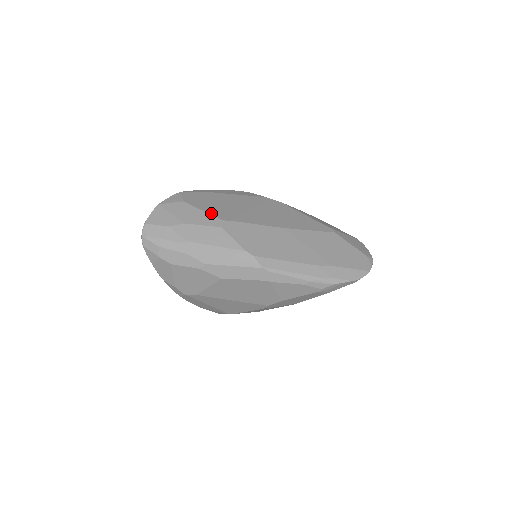
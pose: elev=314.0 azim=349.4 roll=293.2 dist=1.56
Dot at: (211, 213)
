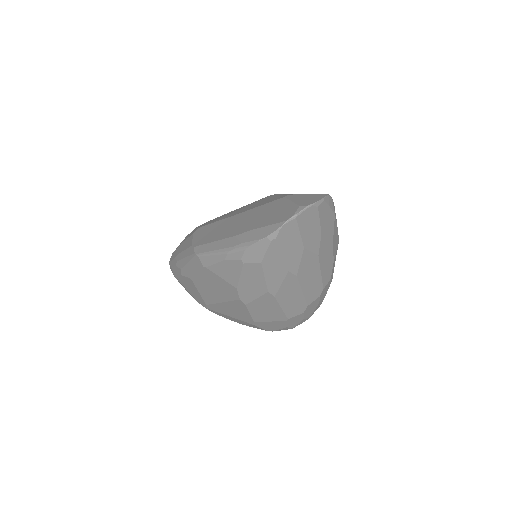
Dot at: occluded
